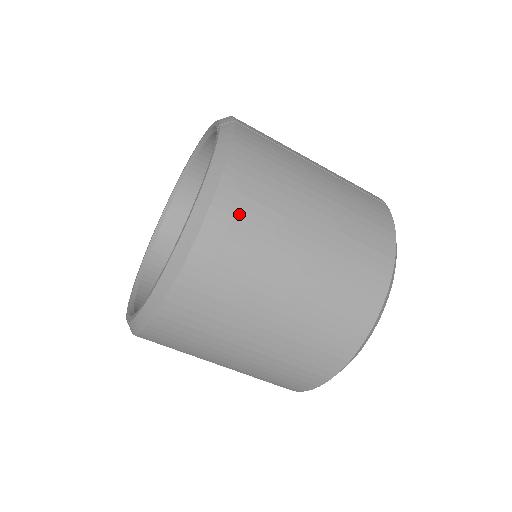
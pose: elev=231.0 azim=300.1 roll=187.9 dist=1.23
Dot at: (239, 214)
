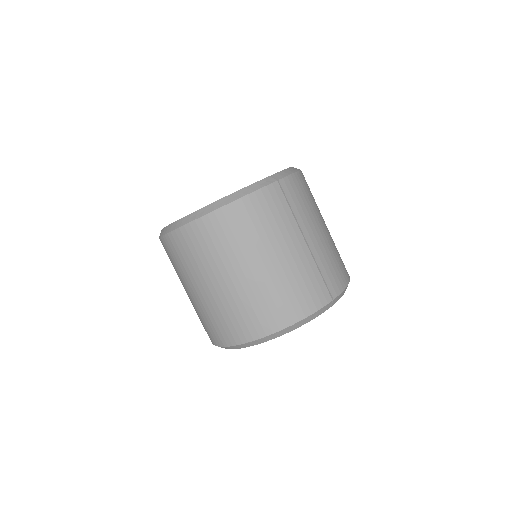
Dot at: (217, 230)
